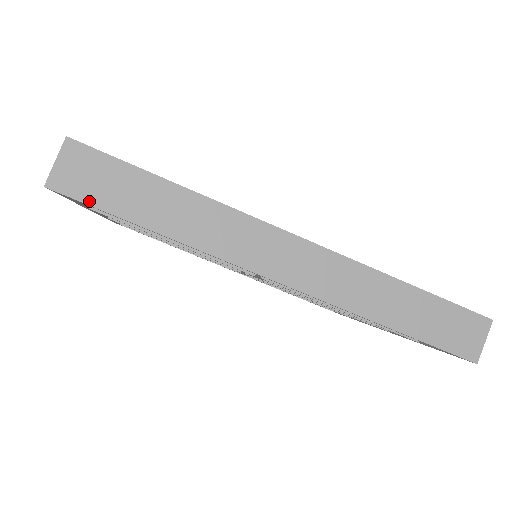
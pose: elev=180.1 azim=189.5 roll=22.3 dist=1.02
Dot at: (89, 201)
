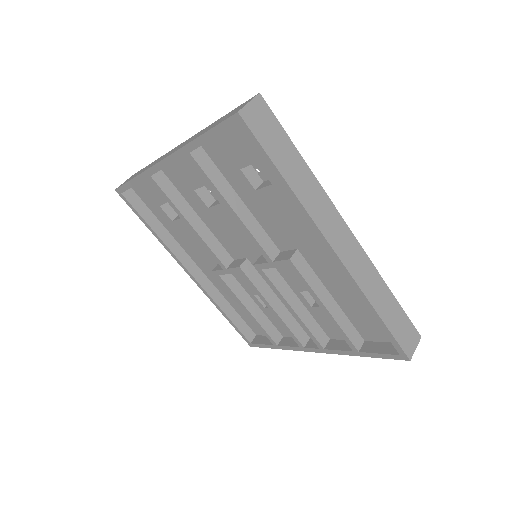
Dot at: (258, 138)
